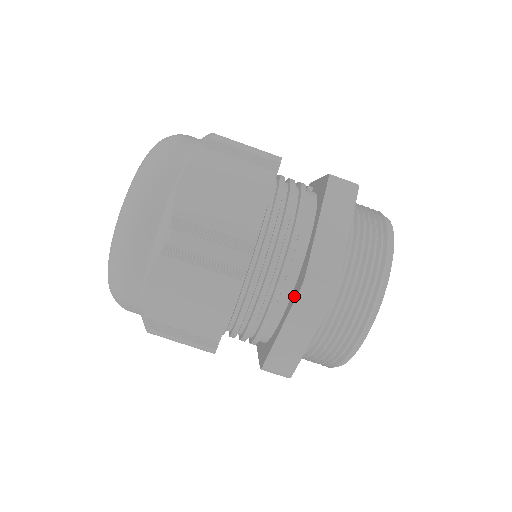
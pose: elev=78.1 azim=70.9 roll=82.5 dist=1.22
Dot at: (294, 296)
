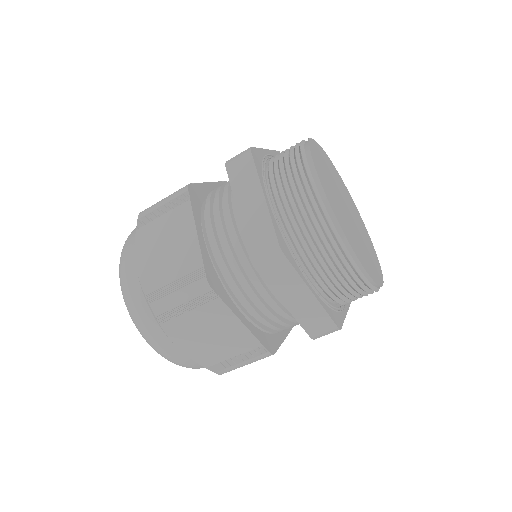
Dot at: occluded
